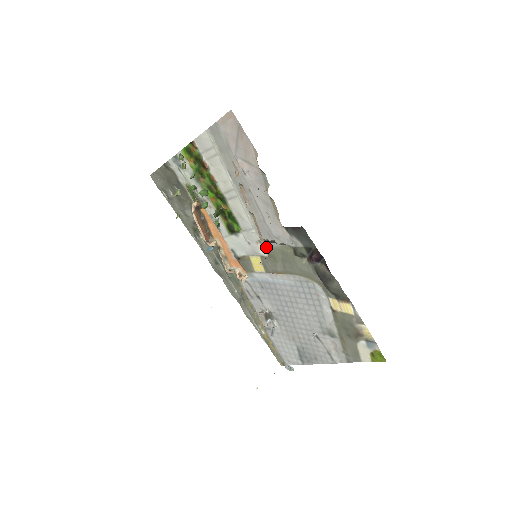
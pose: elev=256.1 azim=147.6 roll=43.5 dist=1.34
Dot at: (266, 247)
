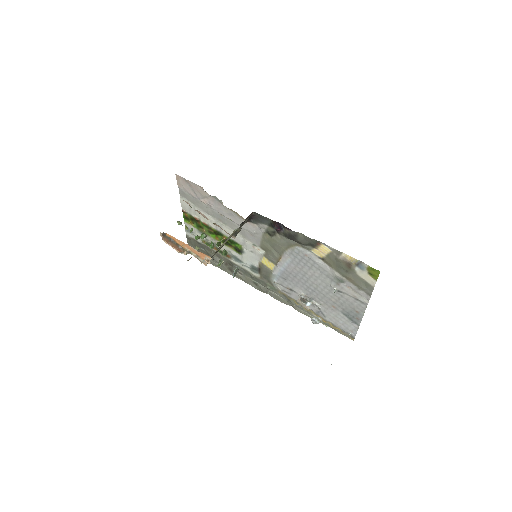
Dot at: (259, 246)
